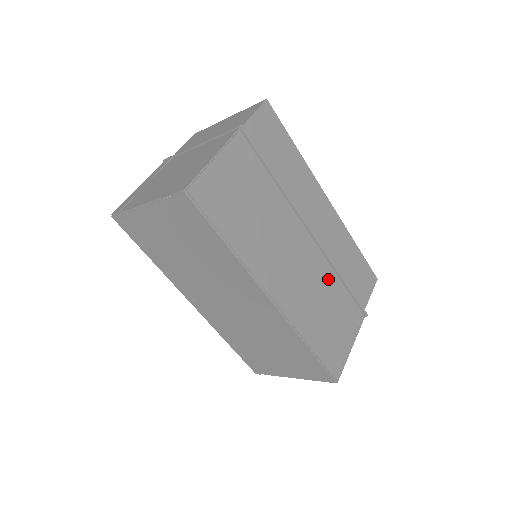
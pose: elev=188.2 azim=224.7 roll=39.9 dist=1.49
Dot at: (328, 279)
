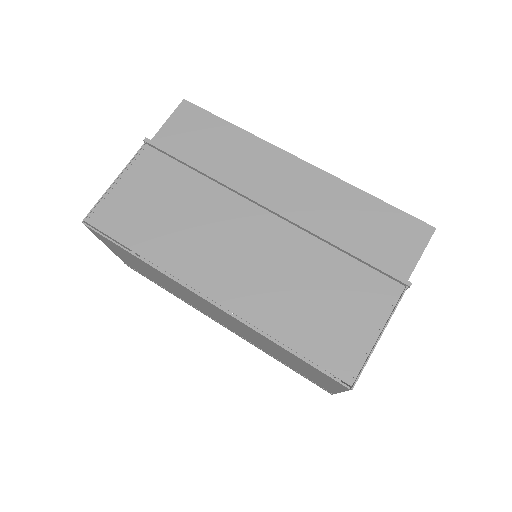
Dot at: (311, 253)
